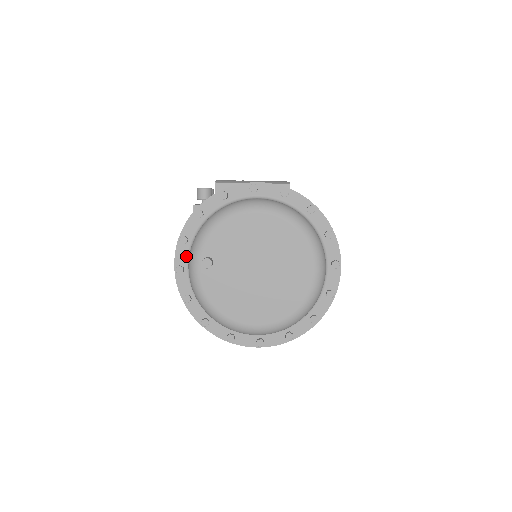
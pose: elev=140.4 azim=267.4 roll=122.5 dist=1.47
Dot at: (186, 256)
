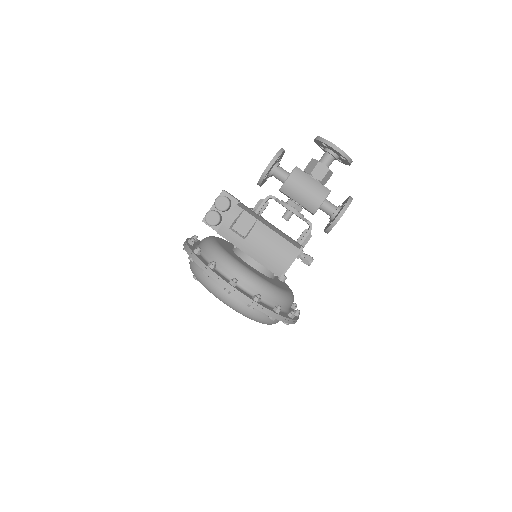
Dot at: occluded
